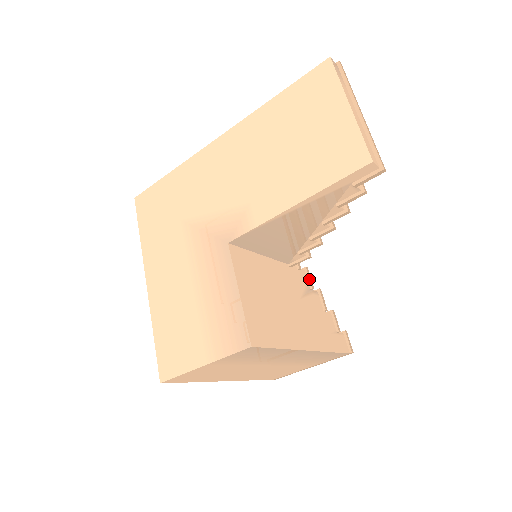
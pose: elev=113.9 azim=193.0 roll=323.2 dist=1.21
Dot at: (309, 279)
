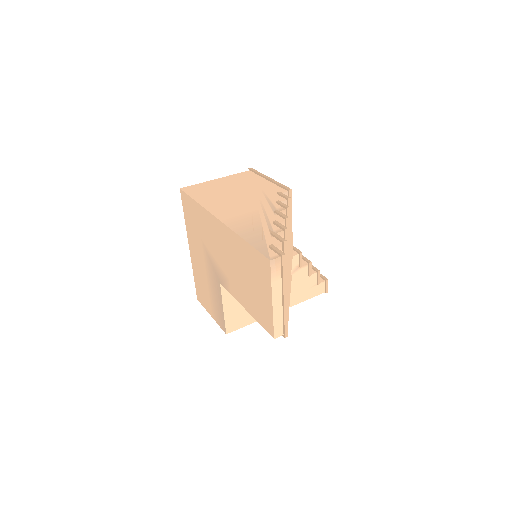
Dot at: (300, 261)
